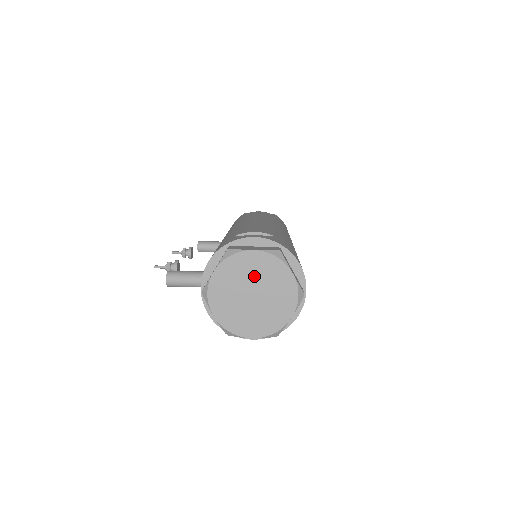
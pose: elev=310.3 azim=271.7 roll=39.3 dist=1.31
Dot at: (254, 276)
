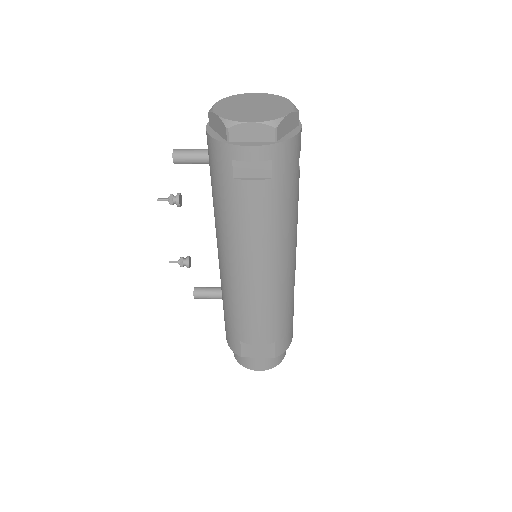
Dot at: (255, 101)
